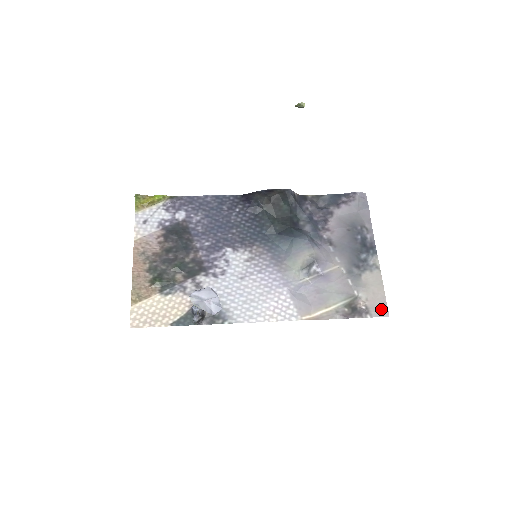
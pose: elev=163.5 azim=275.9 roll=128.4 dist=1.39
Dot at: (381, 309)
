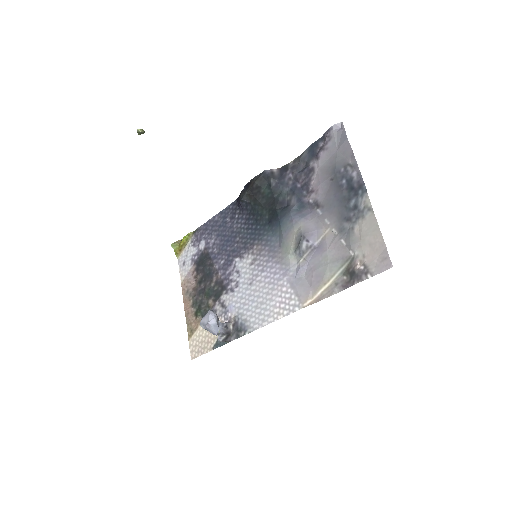
Dot at: (382, 261)
